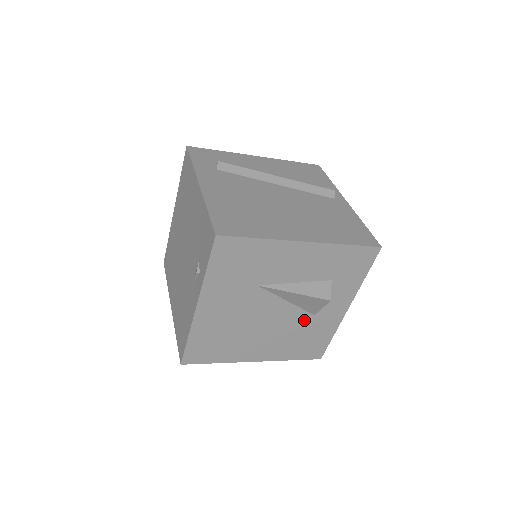
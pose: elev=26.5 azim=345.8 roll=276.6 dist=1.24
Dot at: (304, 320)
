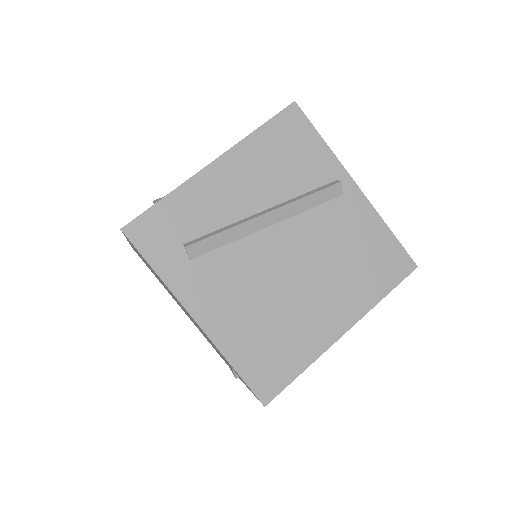
Dot at: occluded
